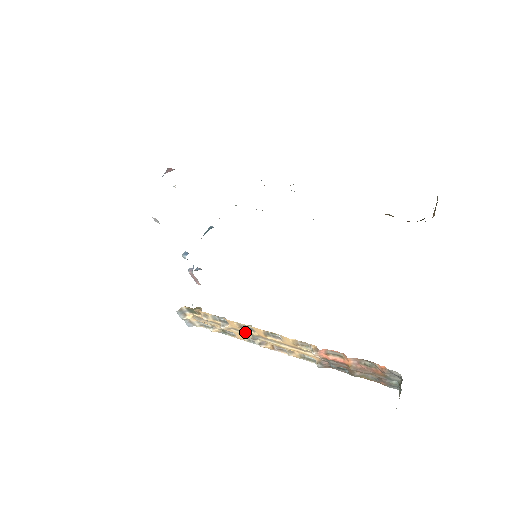
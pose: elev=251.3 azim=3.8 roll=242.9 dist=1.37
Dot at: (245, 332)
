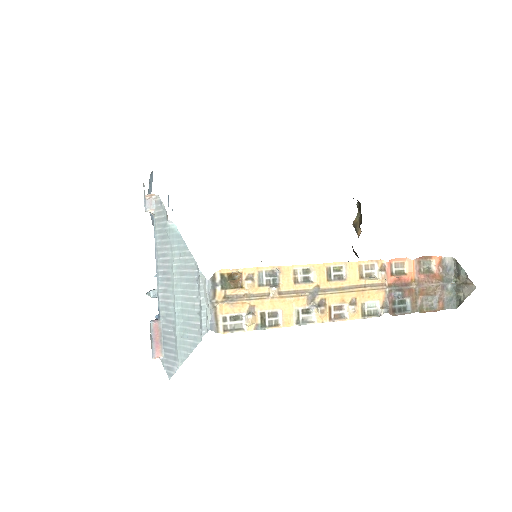
Dot at: (299, 292)
